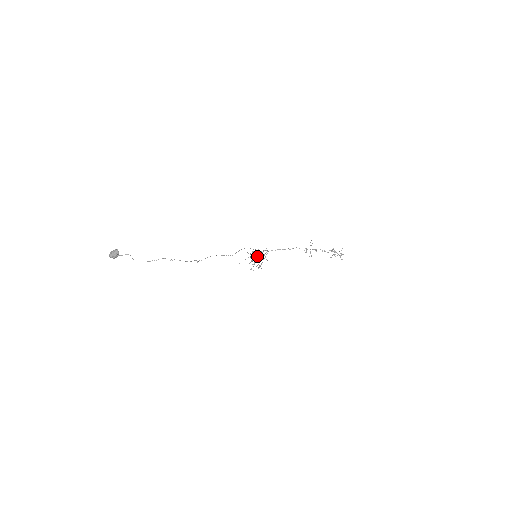
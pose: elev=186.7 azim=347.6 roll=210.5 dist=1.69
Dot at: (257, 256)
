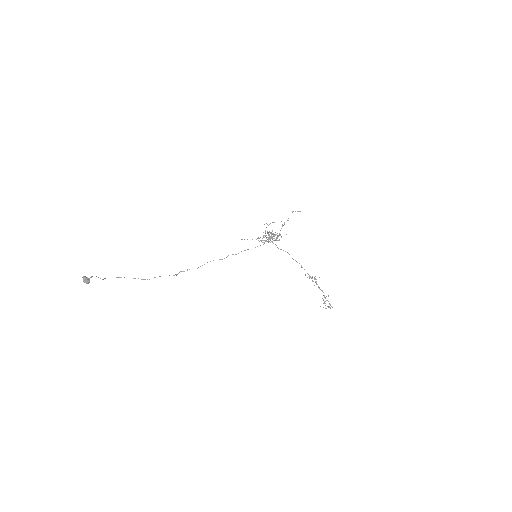
Dot at: (269, 237)
